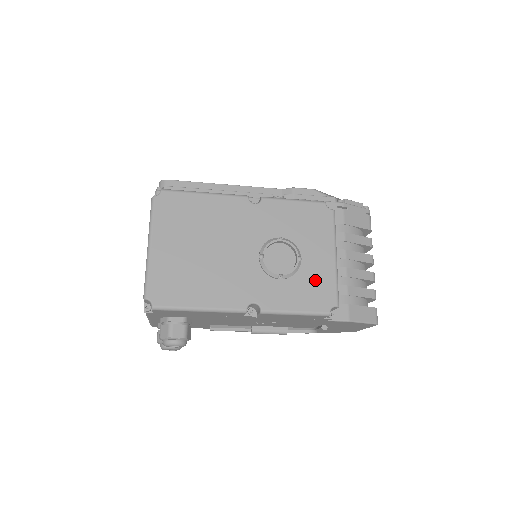
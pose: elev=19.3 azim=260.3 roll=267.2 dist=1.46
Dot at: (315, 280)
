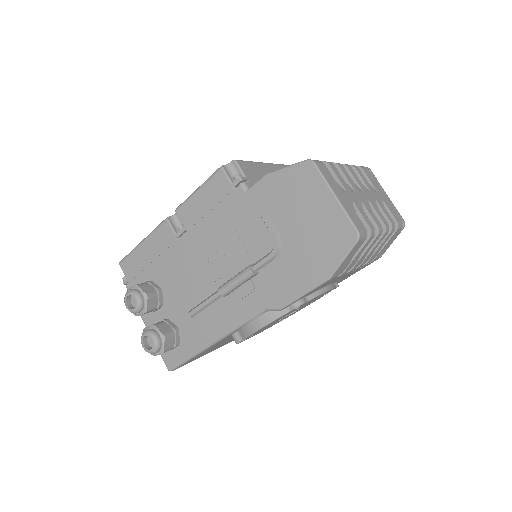
Dot at: occluded
